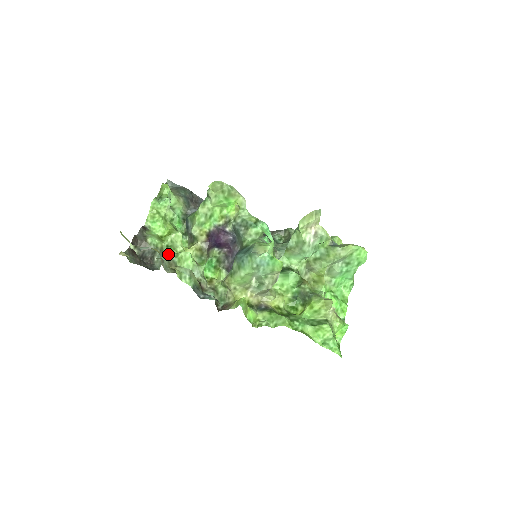
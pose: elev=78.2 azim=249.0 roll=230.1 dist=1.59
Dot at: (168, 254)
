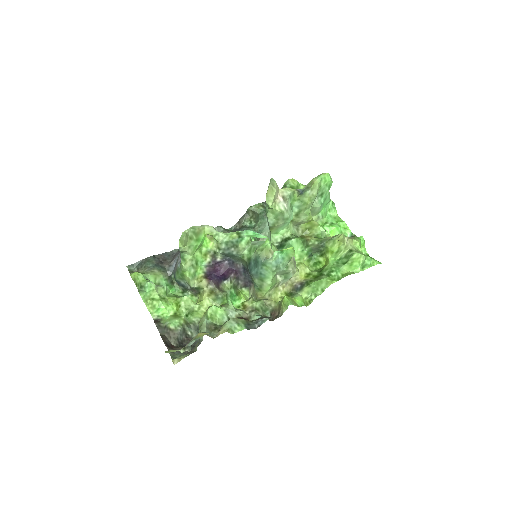
Dot at: (201, 324)
